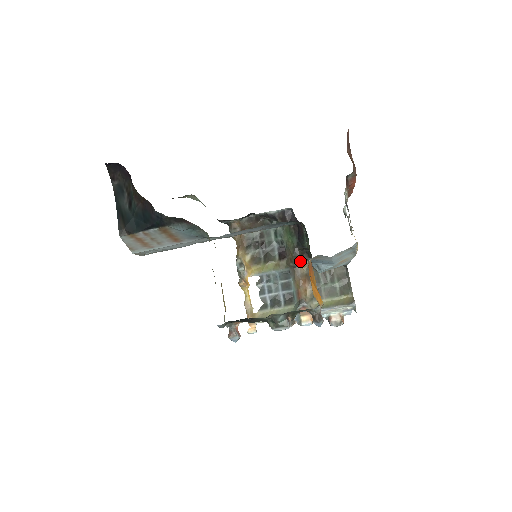
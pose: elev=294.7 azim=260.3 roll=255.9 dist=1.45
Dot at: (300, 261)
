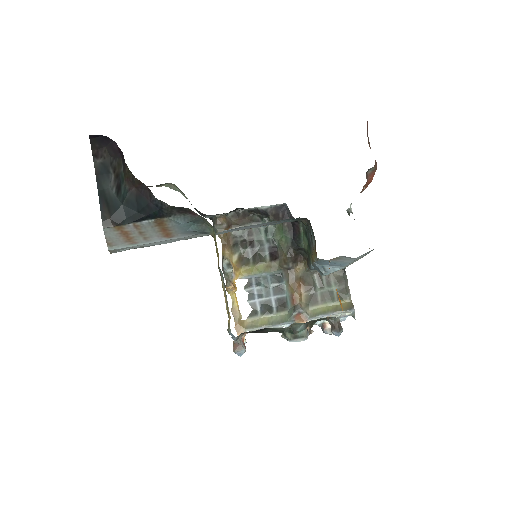
Dot at: (295, 262)
